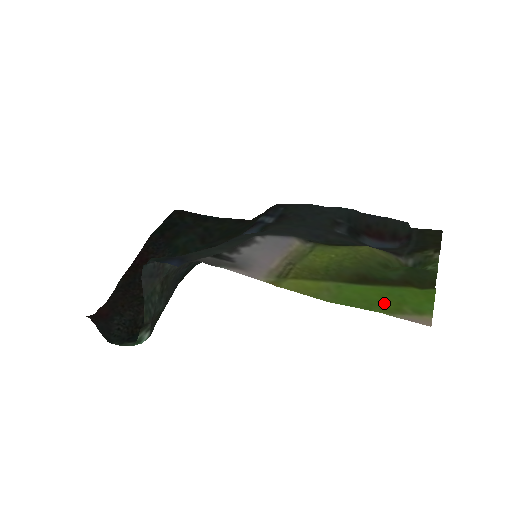
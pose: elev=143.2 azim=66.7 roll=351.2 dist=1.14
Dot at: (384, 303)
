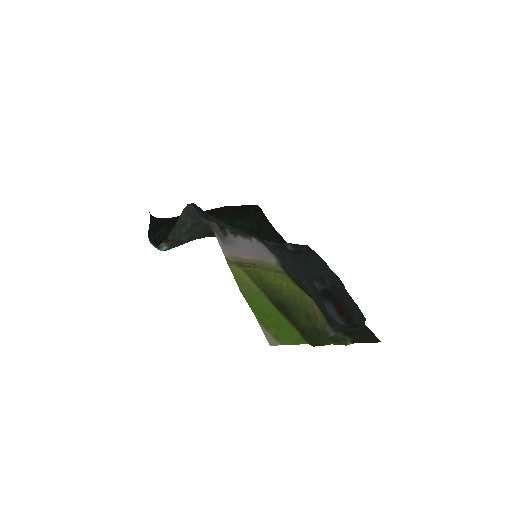
Dot at: (266, 318)
